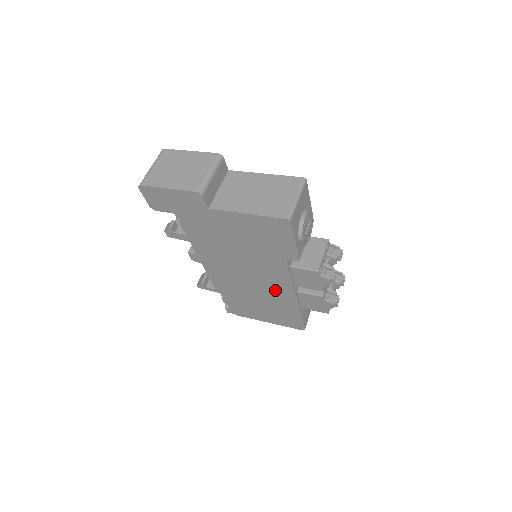
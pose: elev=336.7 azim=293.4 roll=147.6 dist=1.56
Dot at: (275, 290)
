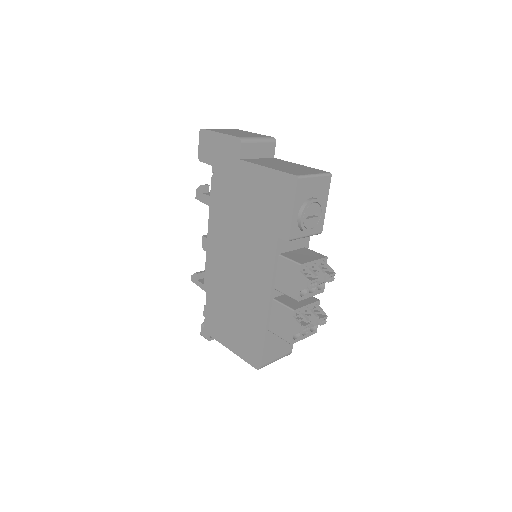
Dot at: (254, 290)
